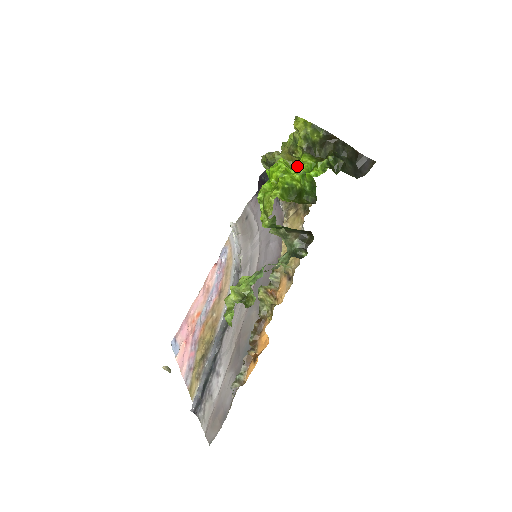
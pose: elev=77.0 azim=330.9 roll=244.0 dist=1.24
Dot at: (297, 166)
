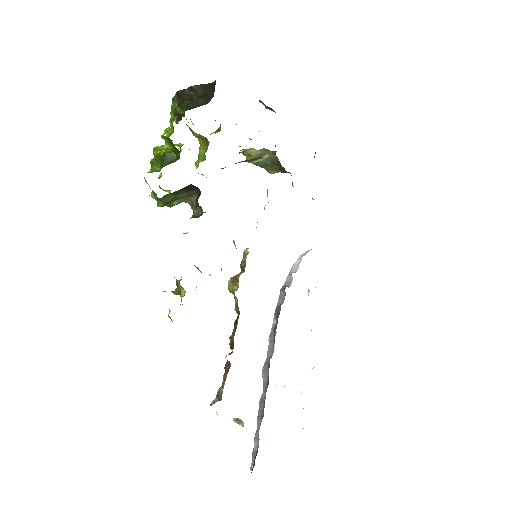
Dot at: occluded
